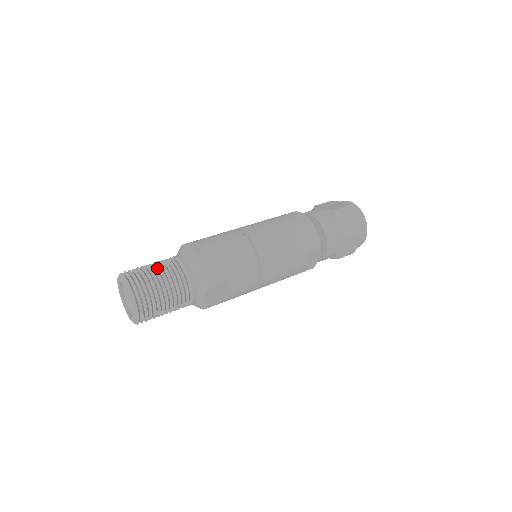
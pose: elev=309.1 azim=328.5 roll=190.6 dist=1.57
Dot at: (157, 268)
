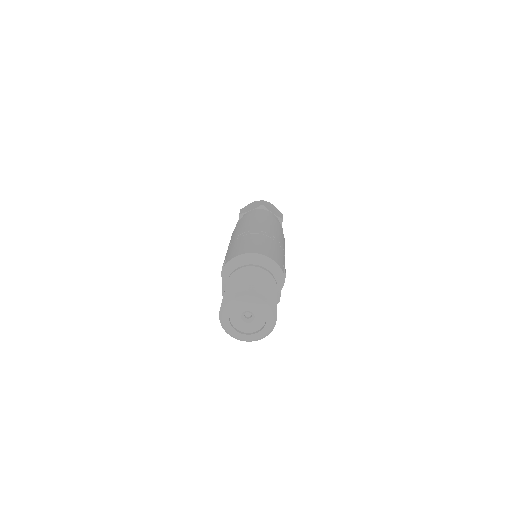
Dot at: occluded
